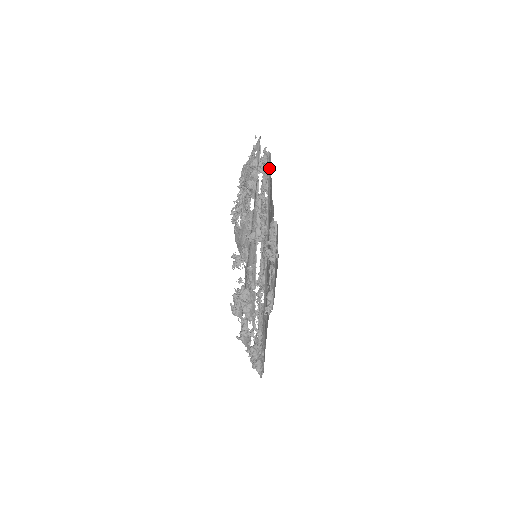
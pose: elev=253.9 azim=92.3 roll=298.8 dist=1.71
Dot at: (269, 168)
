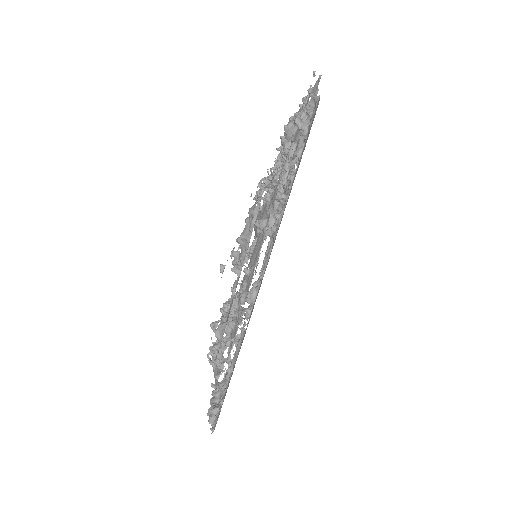
Dot at: (311, 123)
